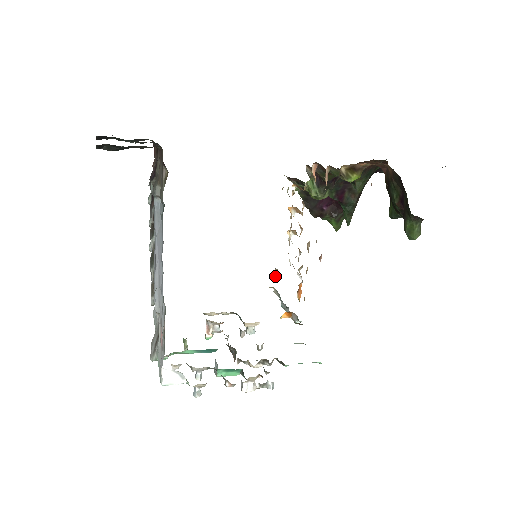
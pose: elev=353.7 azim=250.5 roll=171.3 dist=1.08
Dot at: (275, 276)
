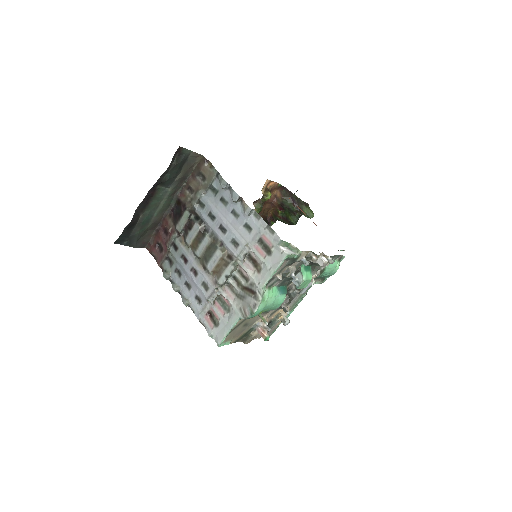
Dot at: occluded
